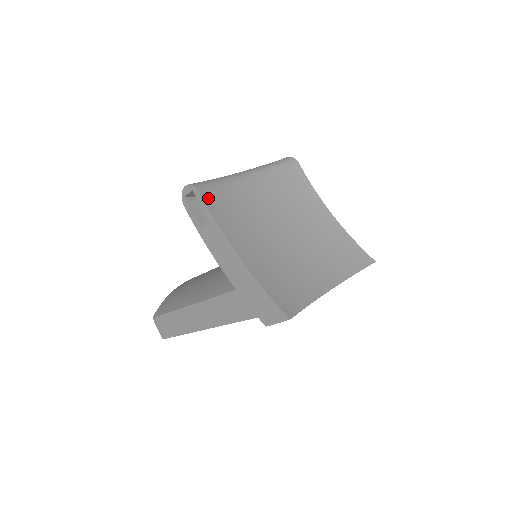
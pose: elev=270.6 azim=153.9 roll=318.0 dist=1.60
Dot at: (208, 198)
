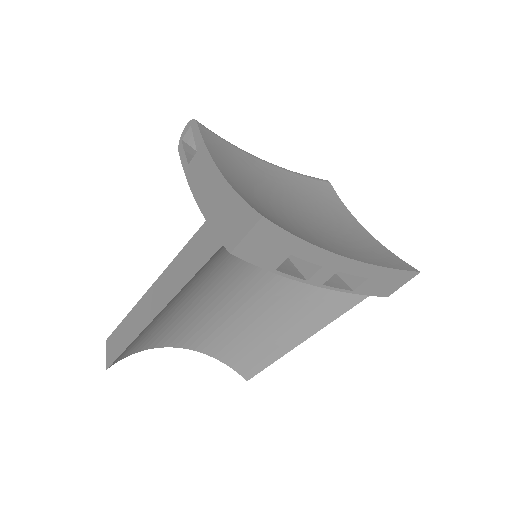
Dot at: (205, 132)
